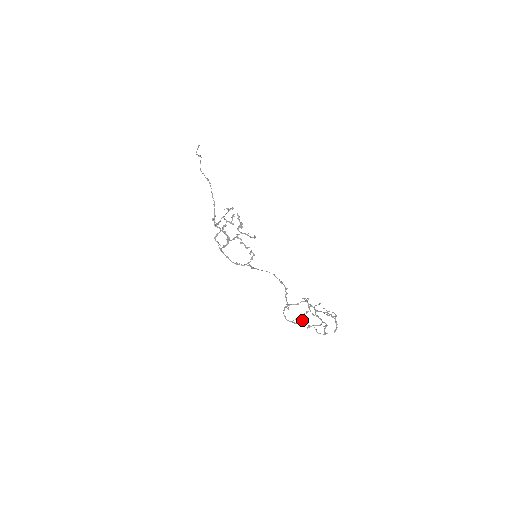
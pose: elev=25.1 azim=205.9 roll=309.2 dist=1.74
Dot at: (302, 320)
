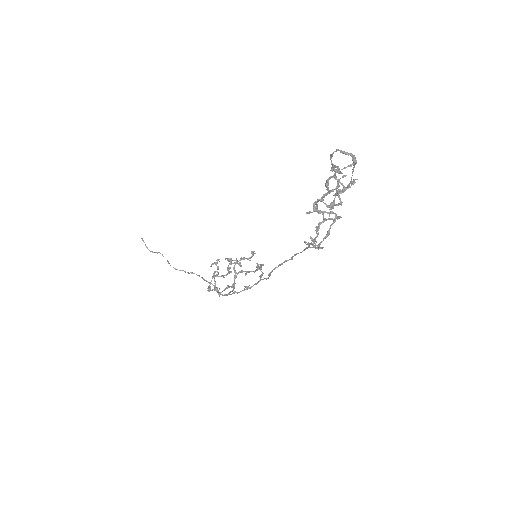
Dot at: (314, 209)
